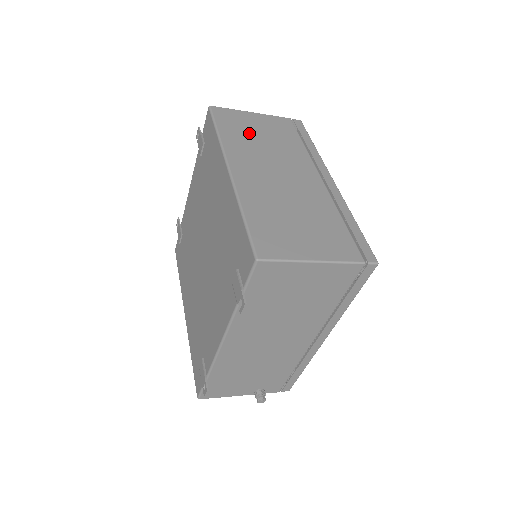
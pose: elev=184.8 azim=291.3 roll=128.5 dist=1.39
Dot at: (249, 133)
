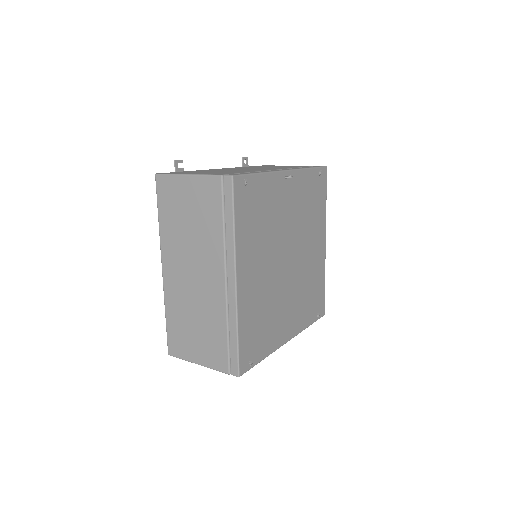
Dot at: (179, 216)
